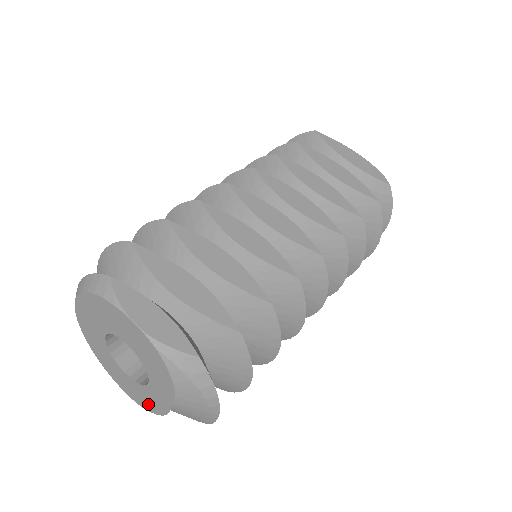
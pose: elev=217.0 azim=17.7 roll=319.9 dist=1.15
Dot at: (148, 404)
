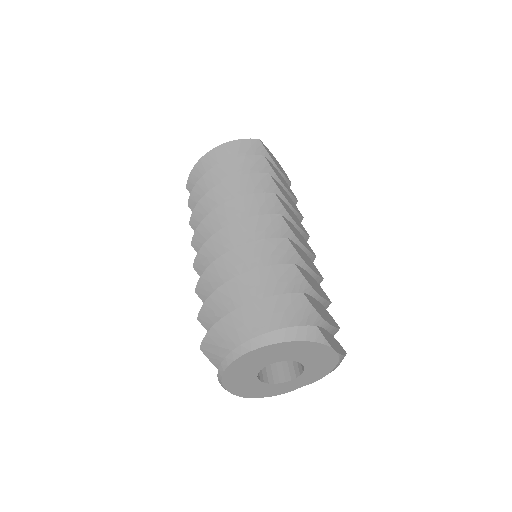
Dot at: (265, 394)
